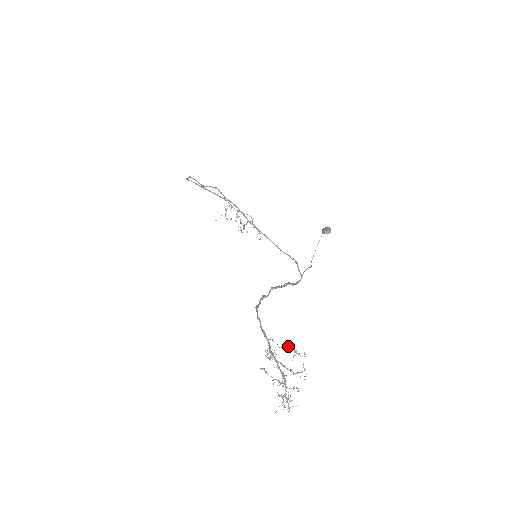
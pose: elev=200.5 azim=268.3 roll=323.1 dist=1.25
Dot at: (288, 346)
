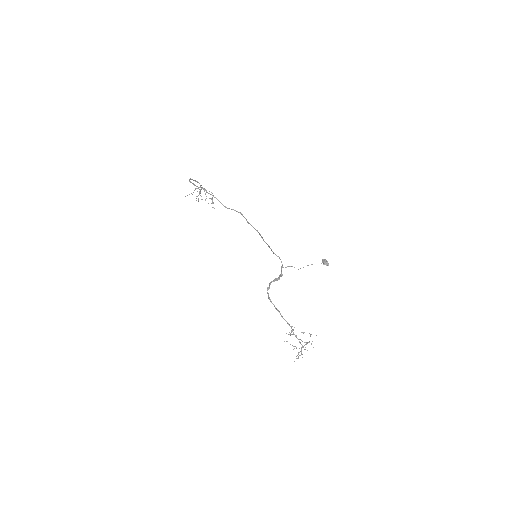
Dot at: occluded
